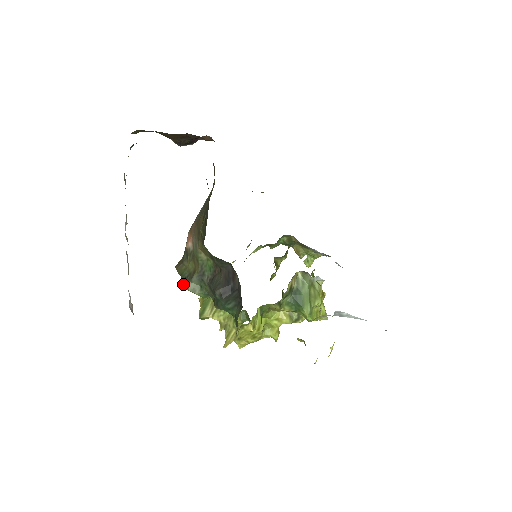
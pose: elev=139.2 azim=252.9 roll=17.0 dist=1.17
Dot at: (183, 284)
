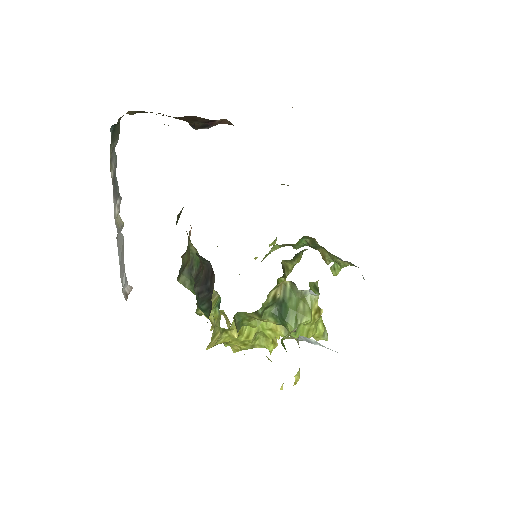
Dot at: (178, 275)
